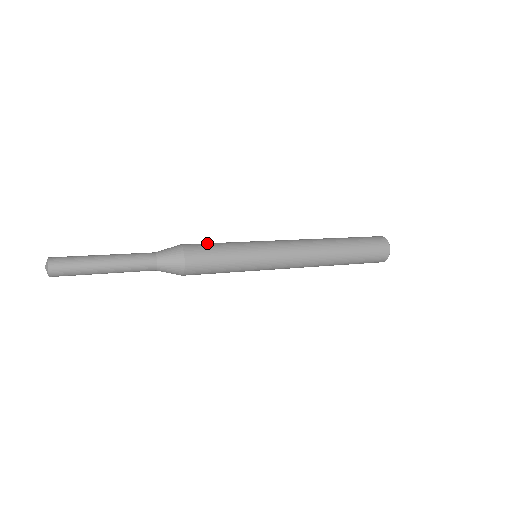
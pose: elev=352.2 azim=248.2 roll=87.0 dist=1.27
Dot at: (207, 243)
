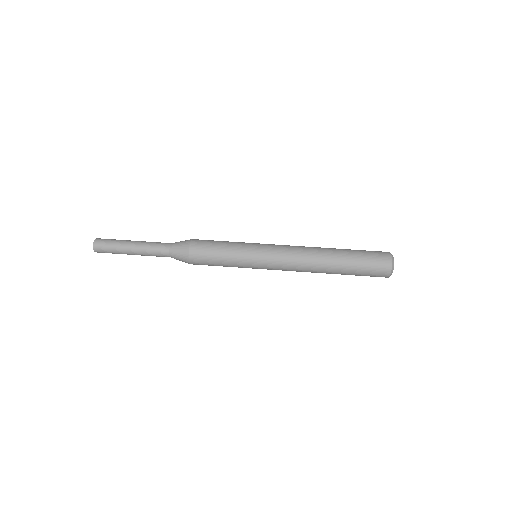
Dot at: (213, 241)
